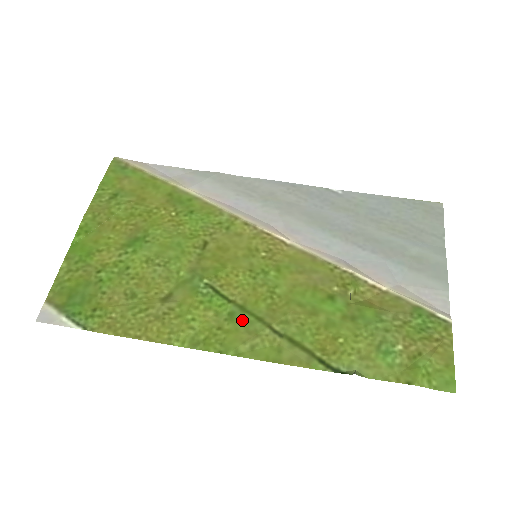
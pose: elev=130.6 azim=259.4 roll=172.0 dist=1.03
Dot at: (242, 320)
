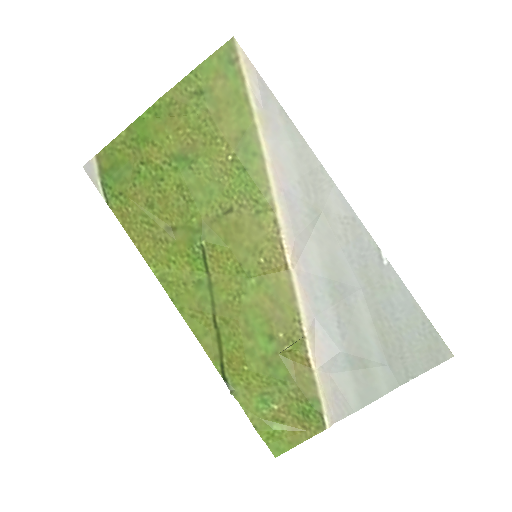
Dot at: (202, 293)
